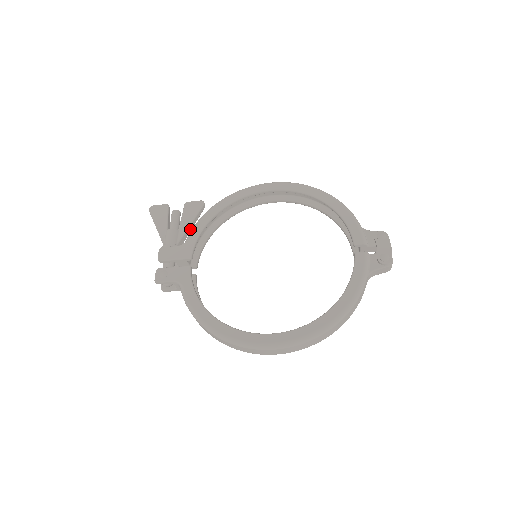
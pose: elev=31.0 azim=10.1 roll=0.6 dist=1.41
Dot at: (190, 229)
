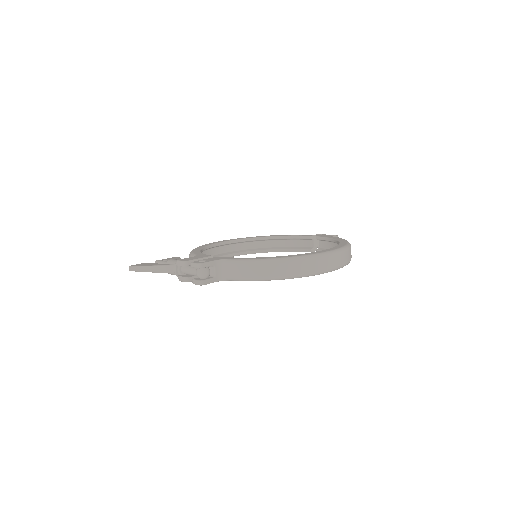
Dot at: occluded
